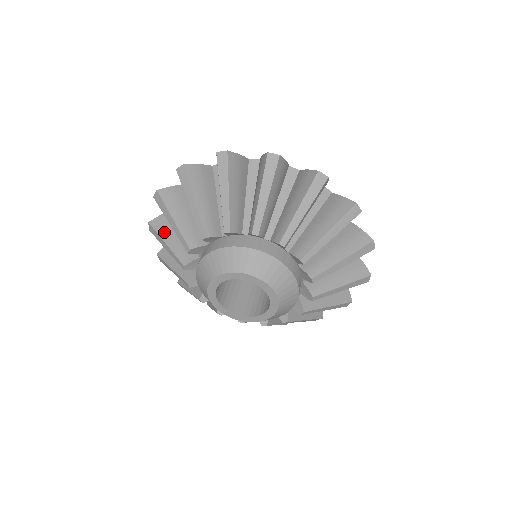
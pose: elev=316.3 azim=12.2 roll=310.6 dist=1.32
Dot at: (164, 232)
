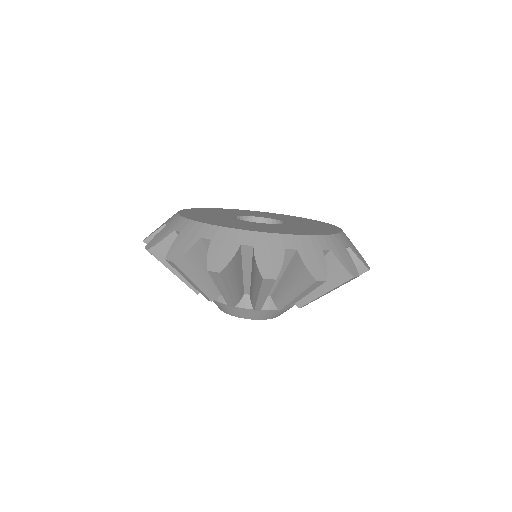
Dot at: (192, 272)
